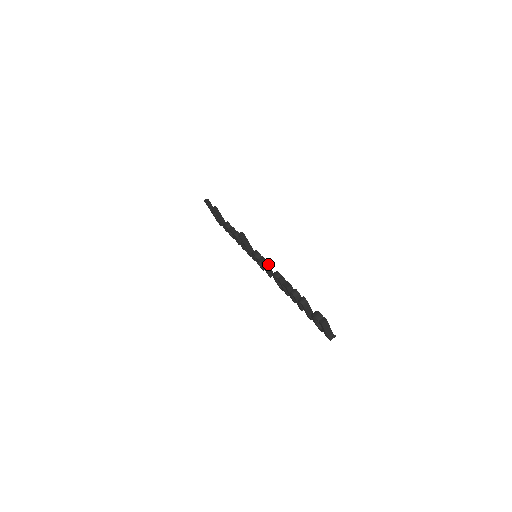
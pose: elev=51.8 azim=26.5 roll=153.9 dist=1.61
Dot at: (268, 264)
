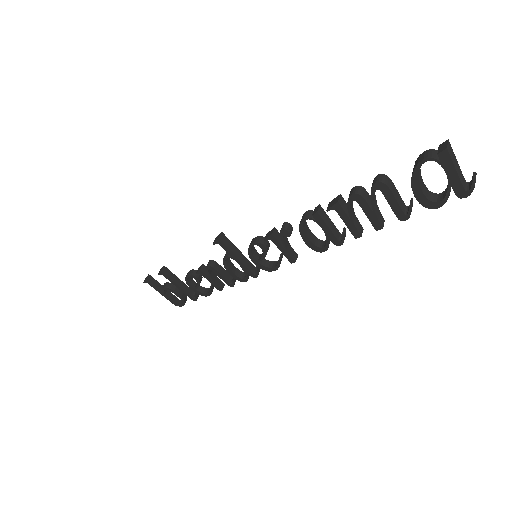
Dot at: (283, 224)
